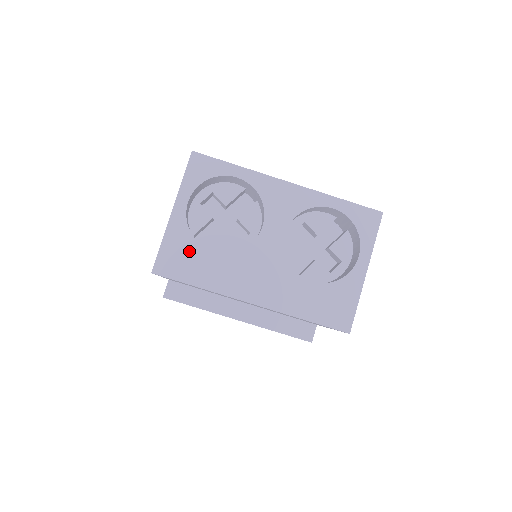
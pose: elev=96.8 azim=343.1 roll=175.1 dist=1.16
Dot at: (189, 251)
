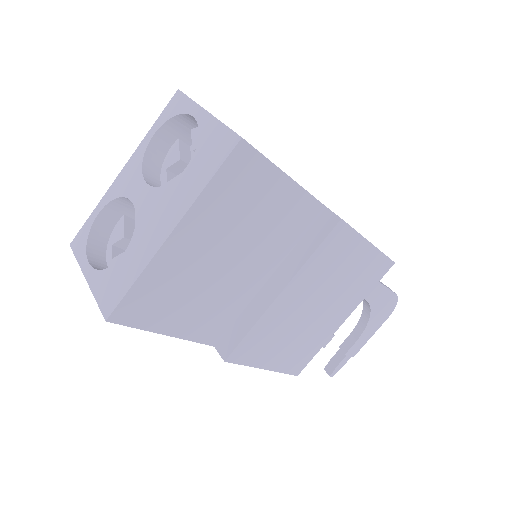
Dot at: (112, 278)
